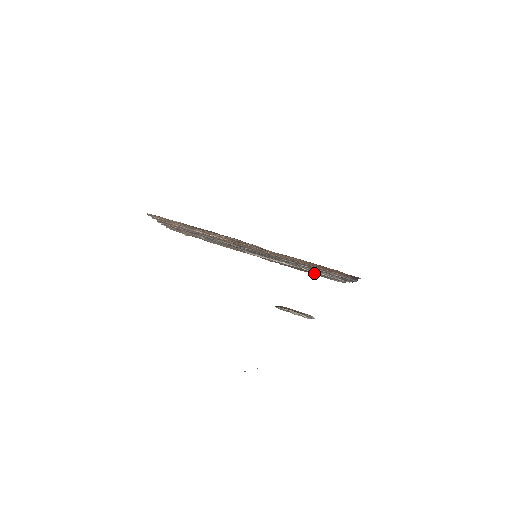
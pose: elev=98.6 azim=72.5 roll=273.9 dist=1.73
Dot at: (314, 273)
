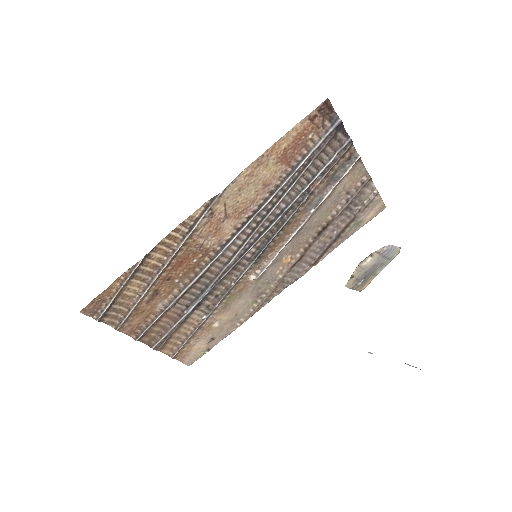
Dot at: (338, 214)
